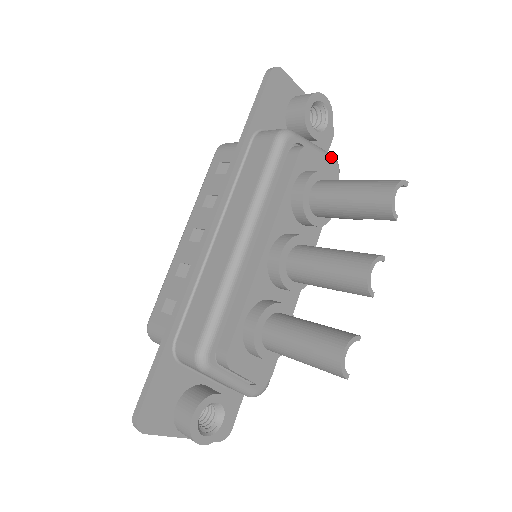
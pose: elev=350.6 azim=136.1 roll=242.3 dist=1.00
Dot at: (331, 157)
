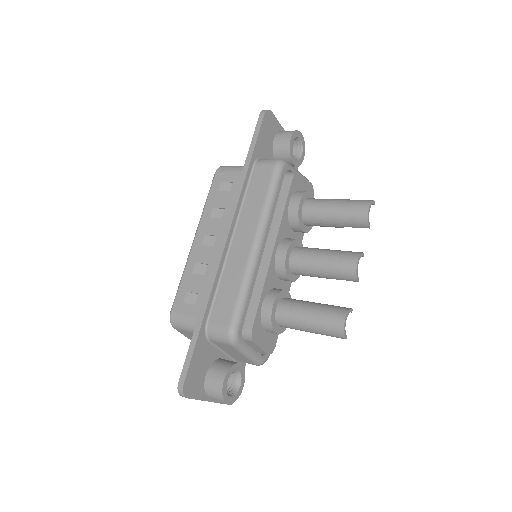
Dot at: occluded
